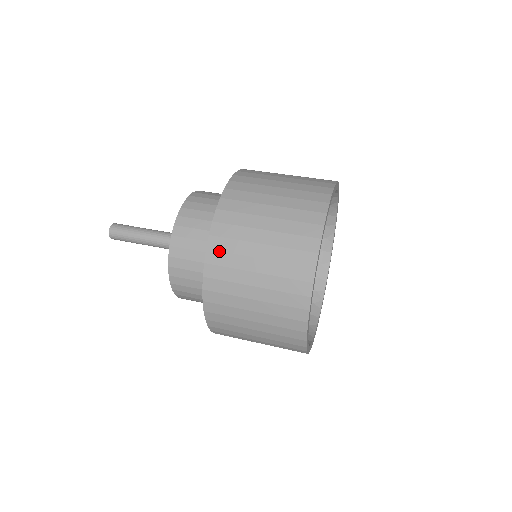
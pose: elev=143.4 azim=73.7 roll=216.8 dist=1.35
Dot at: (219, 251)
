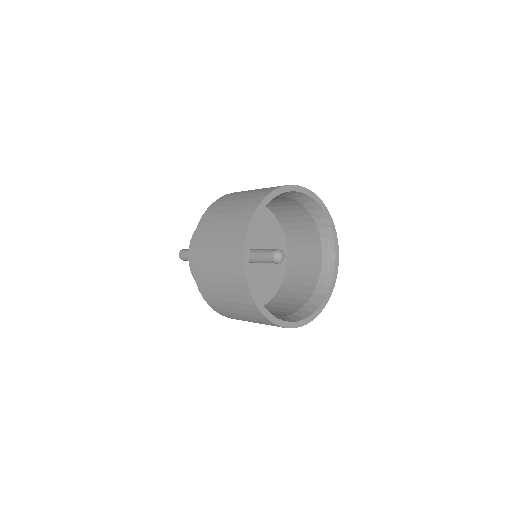
Dot at: (213, 208)
